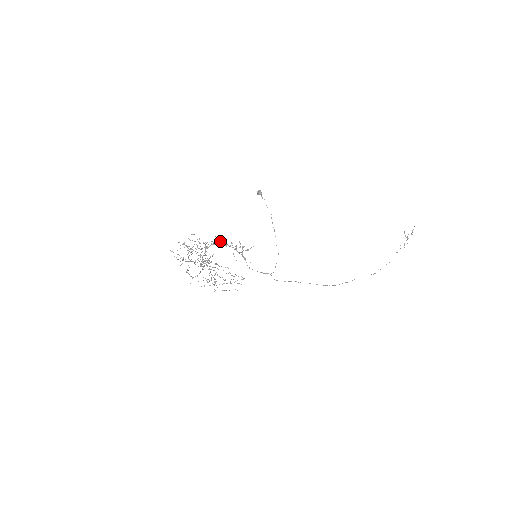
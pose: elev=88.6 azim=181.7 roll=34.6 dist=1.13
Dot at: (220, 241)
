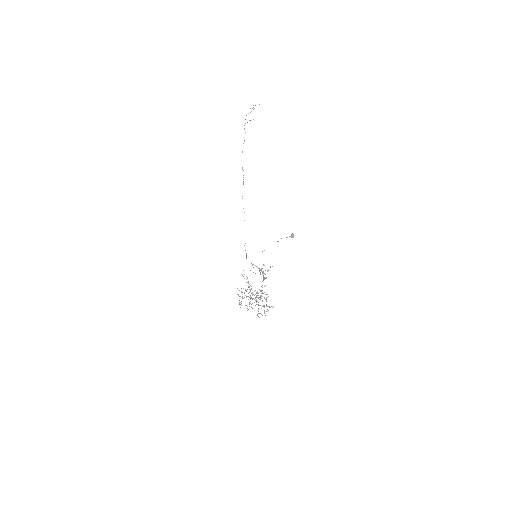
Dot at: occluded
